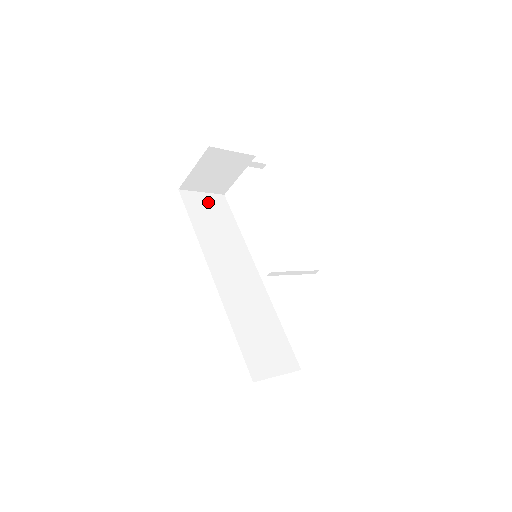
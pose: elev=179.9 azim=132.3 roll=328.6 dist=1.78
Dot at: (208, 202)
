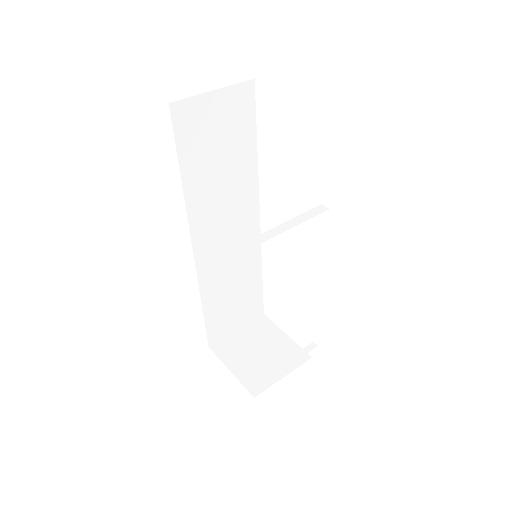
Dot at: (219, 111)
